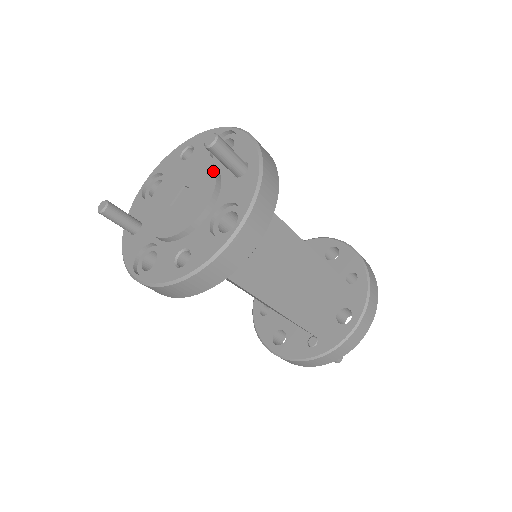
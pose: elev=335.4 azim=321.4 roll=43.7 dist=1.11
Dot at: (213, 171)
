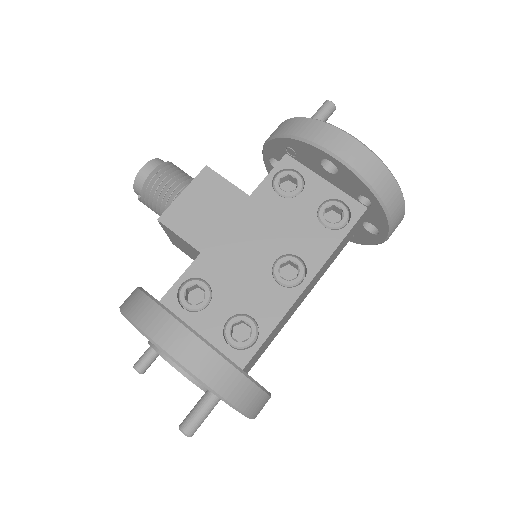
Dot at: occluded
